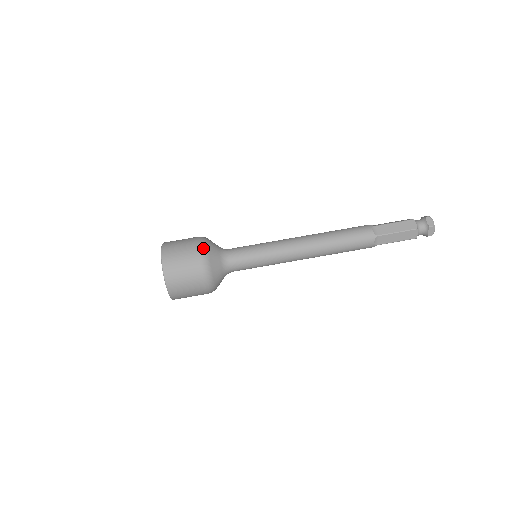
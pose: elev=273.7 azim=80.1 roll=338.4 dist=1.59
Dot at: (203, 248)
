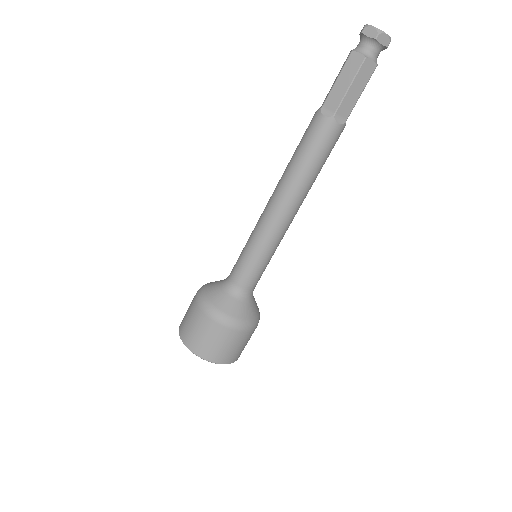
Dot at: (205, 306)
